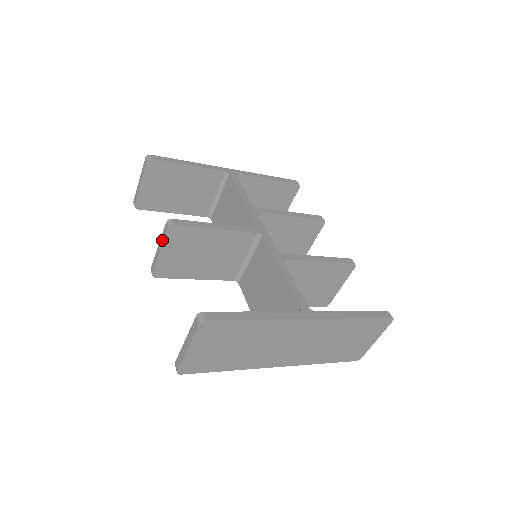
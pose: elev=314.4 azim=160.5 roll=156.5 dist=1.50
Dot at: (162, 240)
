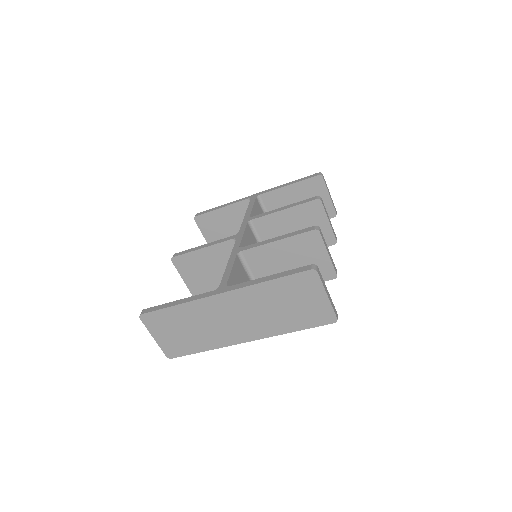
Dot at: (178, 270)
